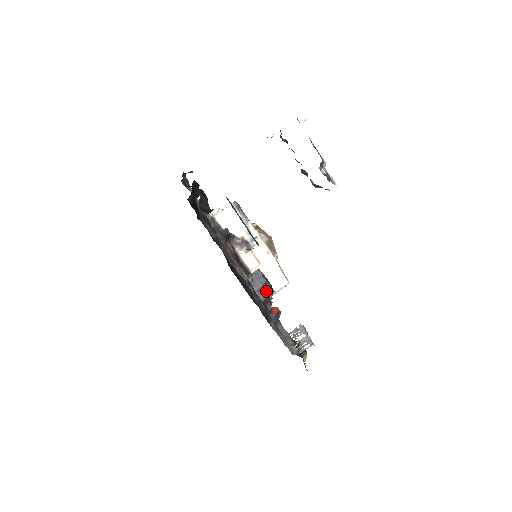
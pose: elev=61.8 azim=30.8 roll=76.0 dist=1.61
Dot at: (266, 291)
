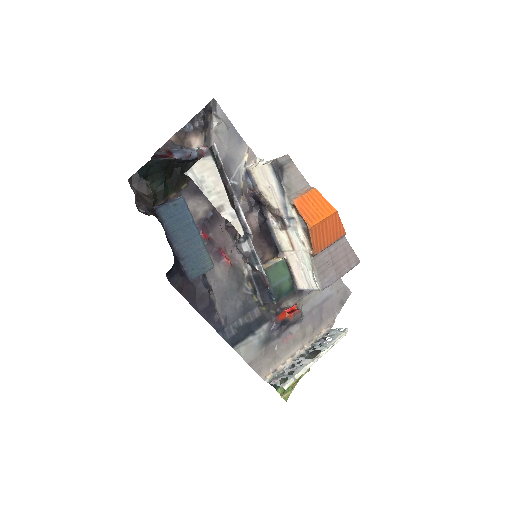
Dot at: (267, 296)
